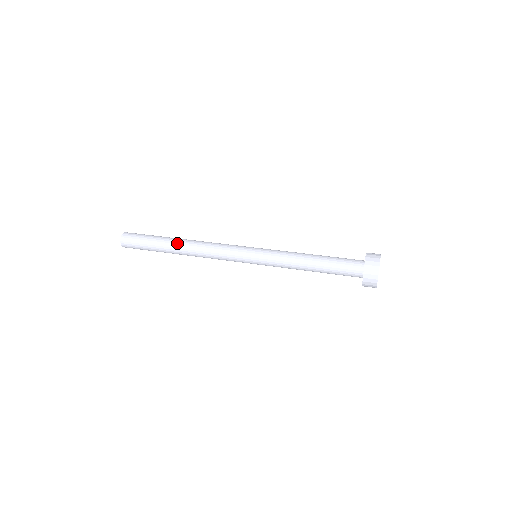
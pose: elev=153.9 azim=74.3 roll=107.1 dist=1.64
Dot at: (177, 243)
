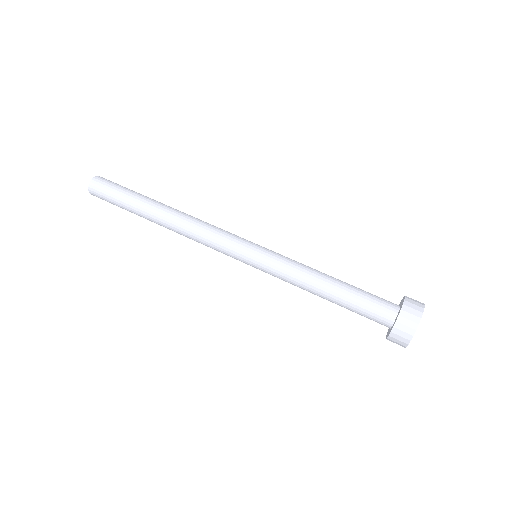
Dot at: (157, 213)
